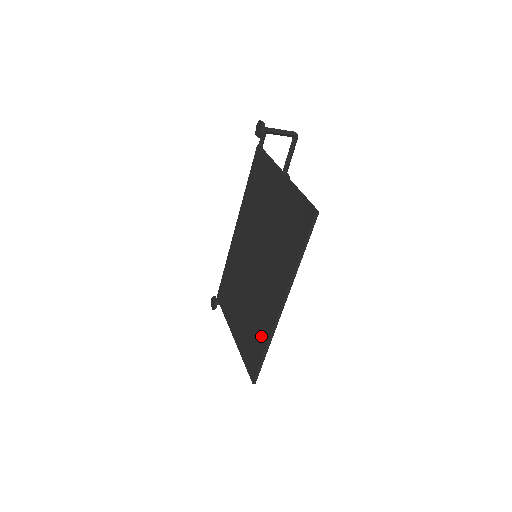
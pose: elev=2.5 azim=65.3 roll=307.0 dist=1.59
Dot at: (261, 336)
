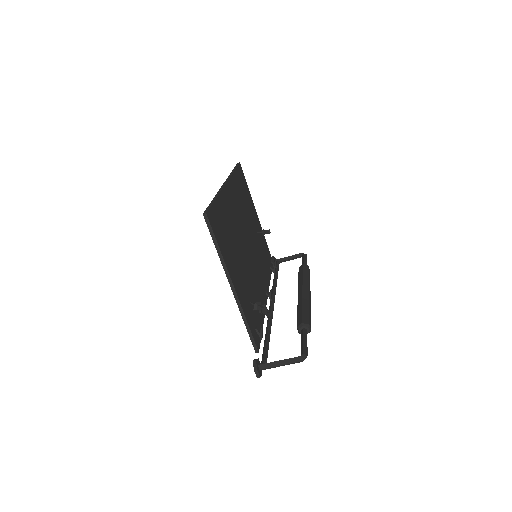
Dot at: occluded
